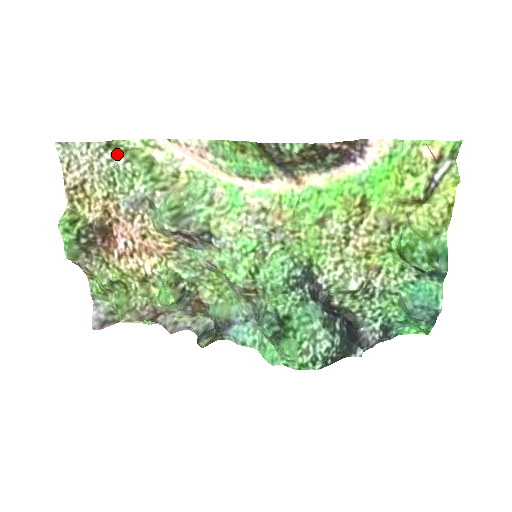
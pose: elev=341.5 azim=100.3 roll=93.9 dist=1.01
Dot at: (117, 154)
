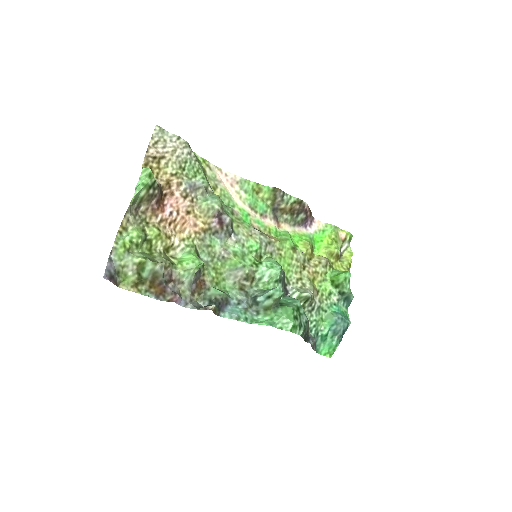
Dot at: (193, 153)
